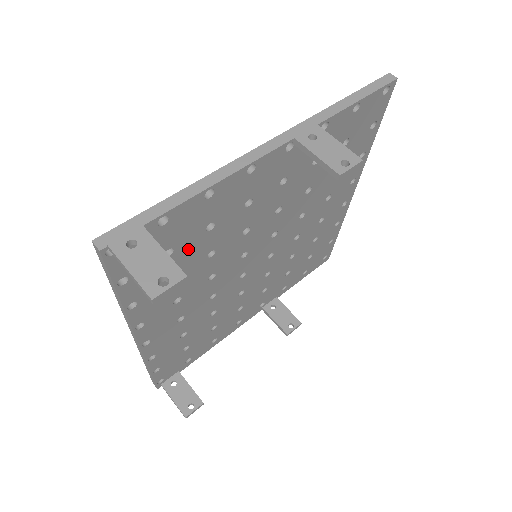
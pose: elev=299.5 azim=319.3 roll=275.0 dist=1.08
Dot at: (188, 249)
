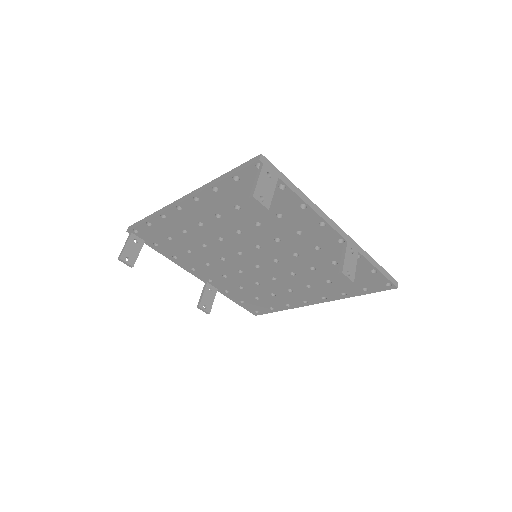
Dot at: occluded
